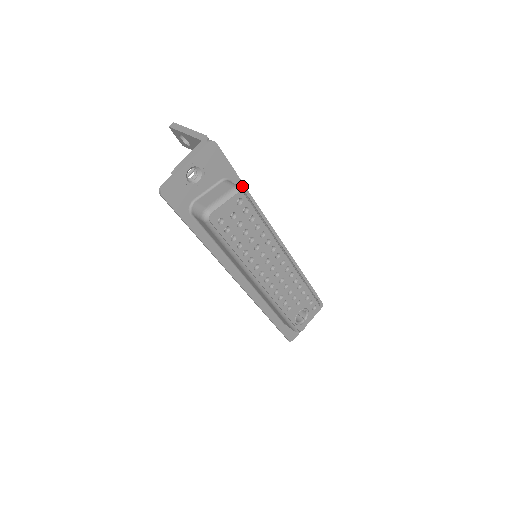
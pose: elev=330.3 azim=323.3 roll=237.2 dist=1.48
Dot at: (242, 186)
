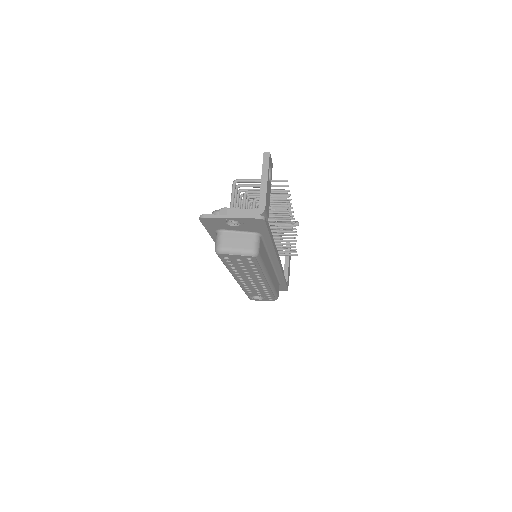
Dot at: (269, 239)
